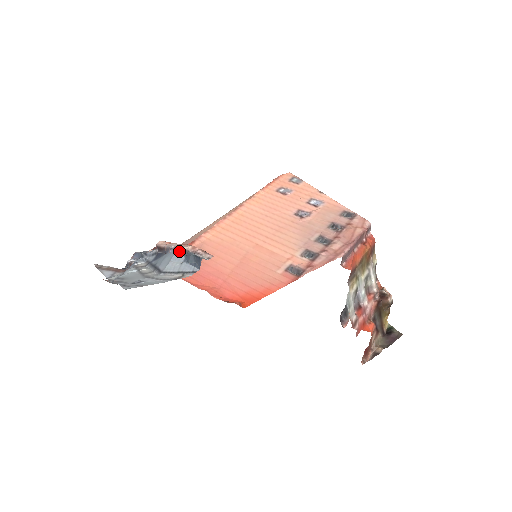
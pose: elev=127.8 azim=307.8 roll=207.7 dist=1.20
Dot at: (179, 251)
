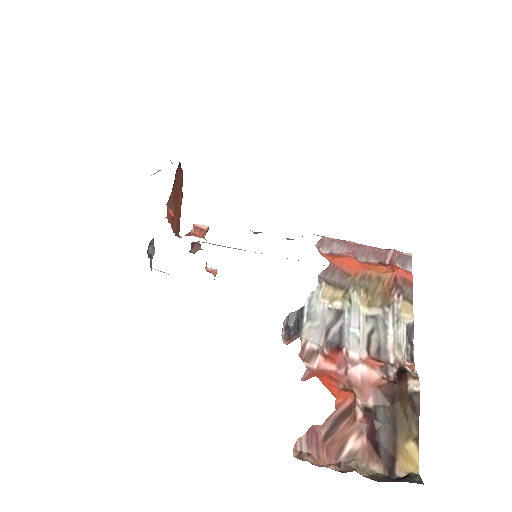
Dot at: occluded
